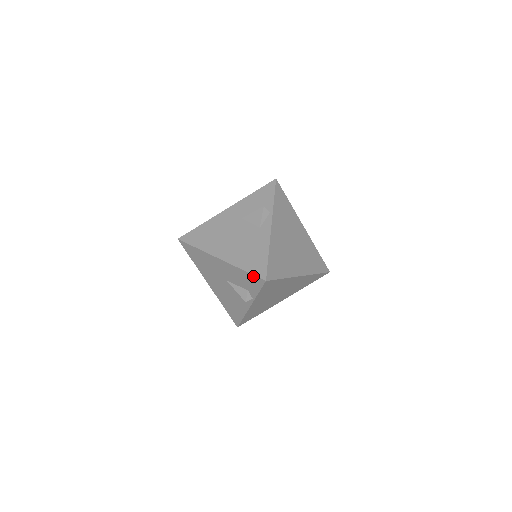
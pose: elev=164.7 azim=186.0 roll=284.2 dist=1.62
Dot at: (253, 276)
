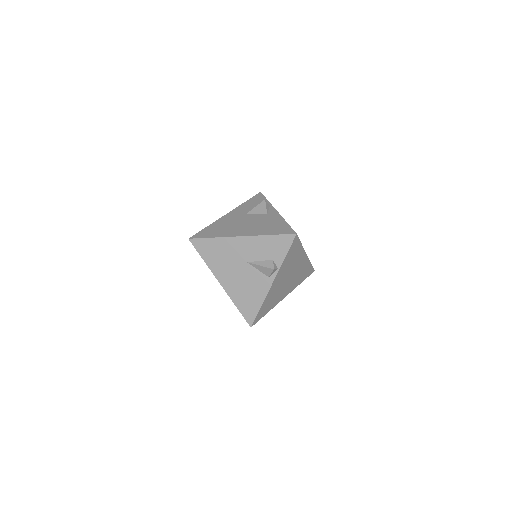
Dot at: (282, 236)
